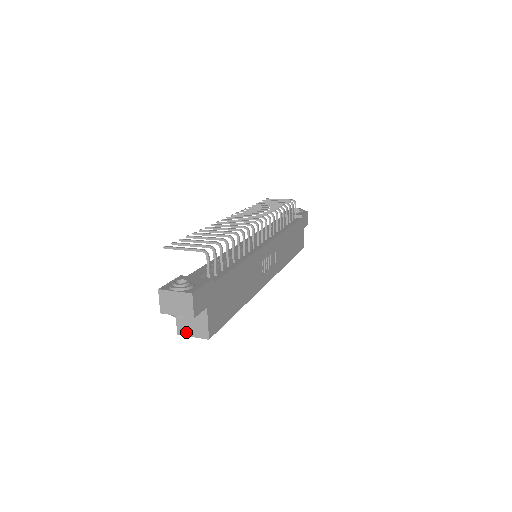
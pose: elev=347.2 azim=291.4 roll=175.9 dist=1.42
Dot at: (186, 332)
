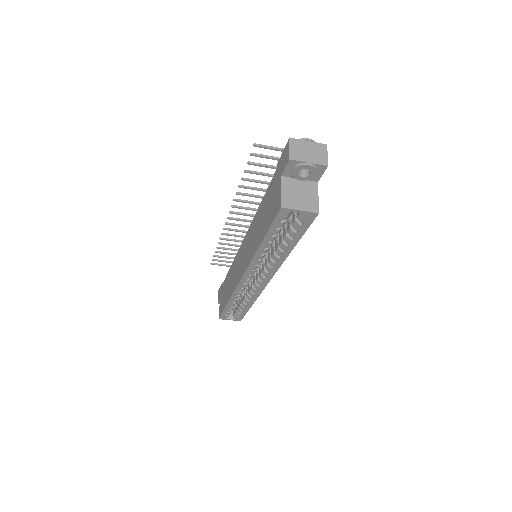
Dot at: (292, 205)
